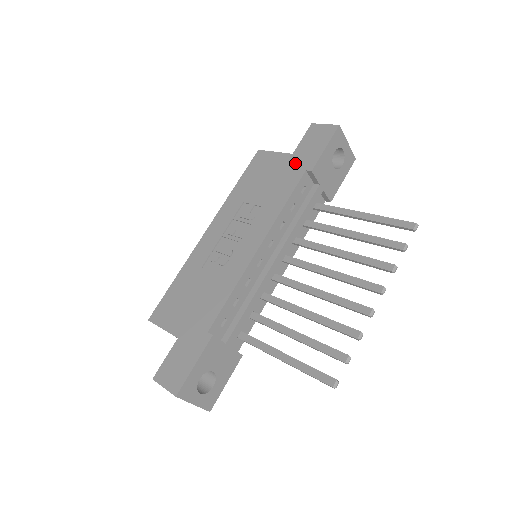
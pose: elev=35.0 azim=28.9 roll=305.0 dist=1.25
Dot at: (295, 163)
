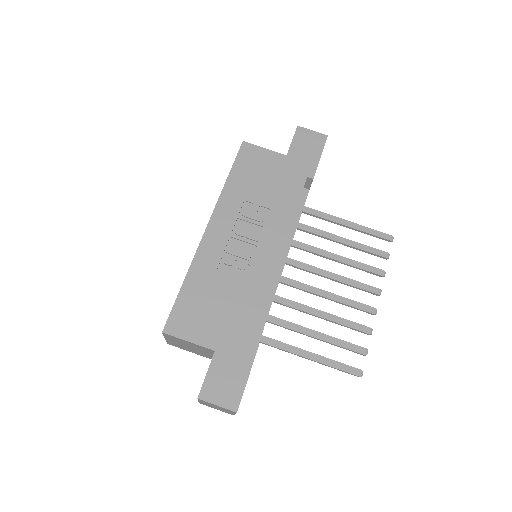
Dot at: (293, 166)
